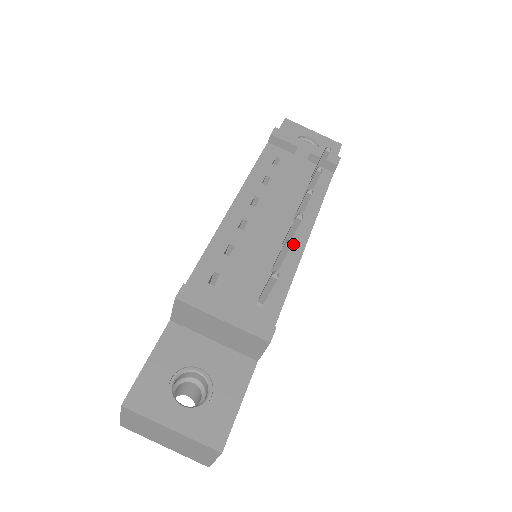
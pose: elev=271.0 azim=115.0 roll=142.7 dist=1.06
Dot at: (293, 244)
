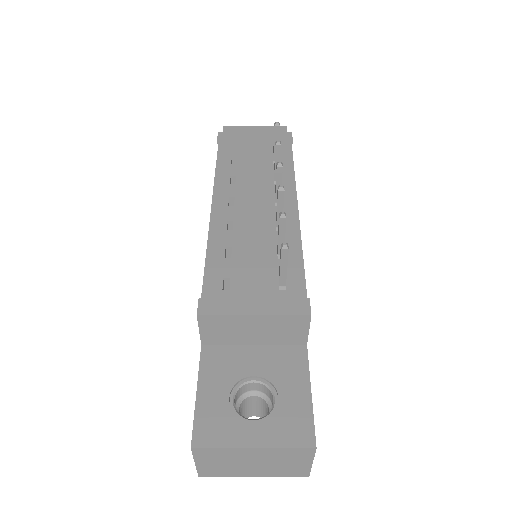
Dot at: (286, 222)
